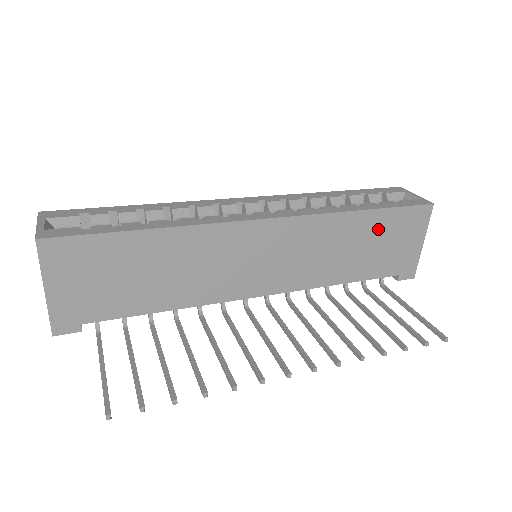
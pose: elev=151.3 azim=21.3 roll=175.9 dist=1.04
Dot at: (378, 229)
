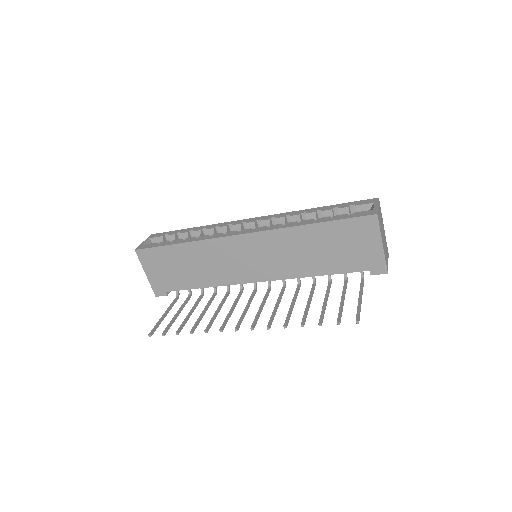
Dot at: (331, 236)
